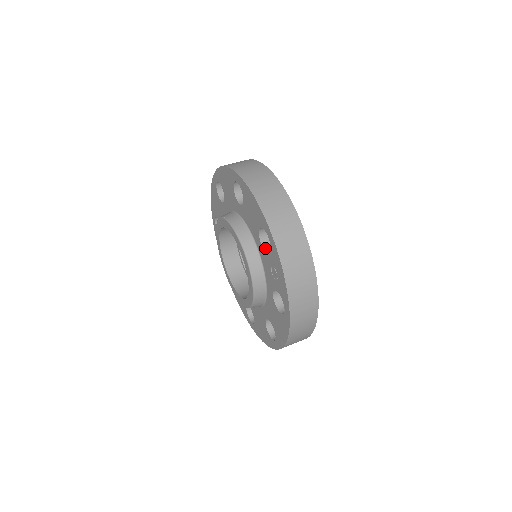
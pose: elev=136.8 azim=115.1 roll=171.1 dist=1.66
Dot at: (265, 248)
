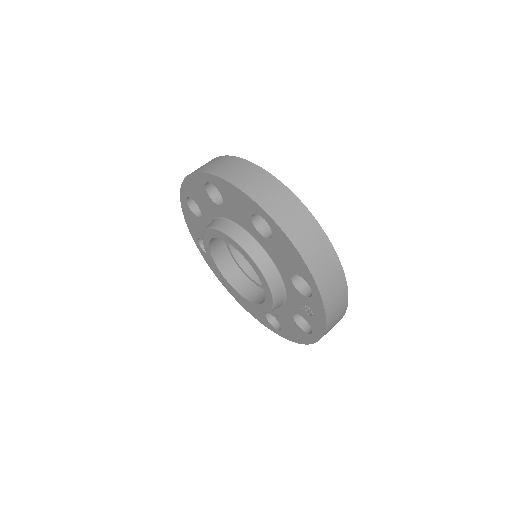
Dot at: (296, 286)
